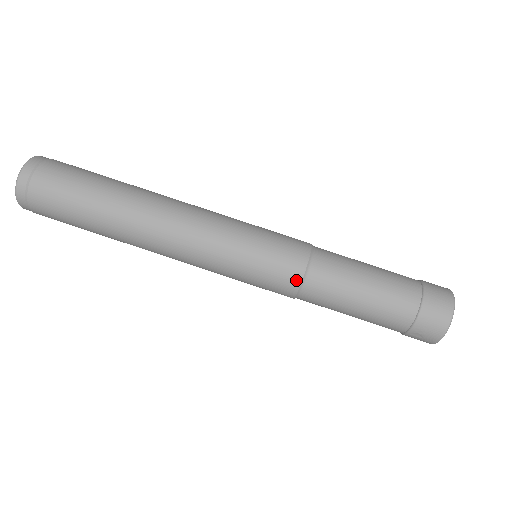
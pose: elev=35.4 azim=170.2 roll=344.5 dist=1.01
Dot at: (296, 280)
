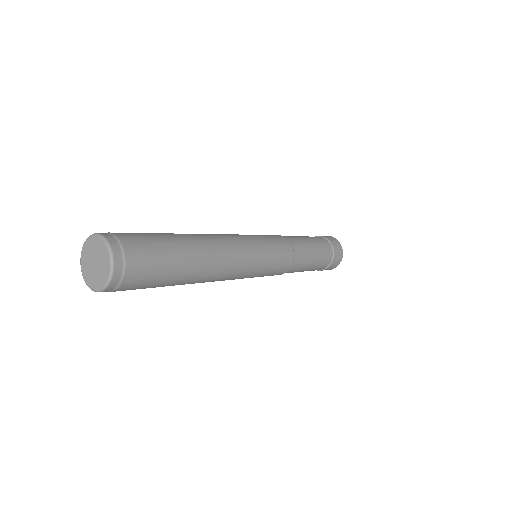
Dot at: (290, 264)
